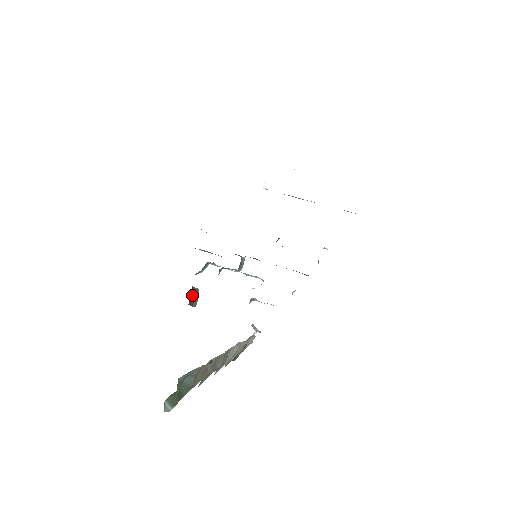
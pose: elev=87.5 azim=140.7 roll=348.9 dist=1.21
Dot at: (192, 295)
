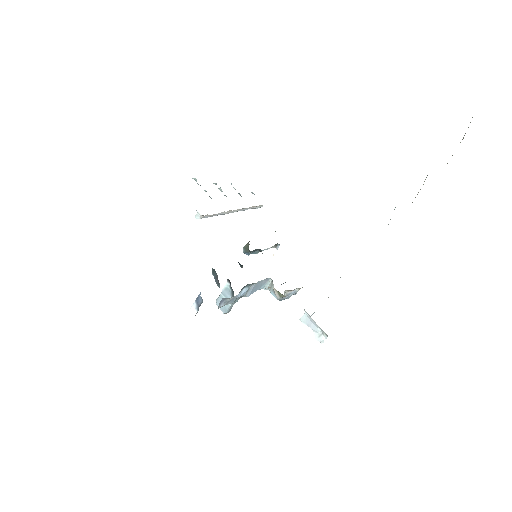
Dot at: occluded
